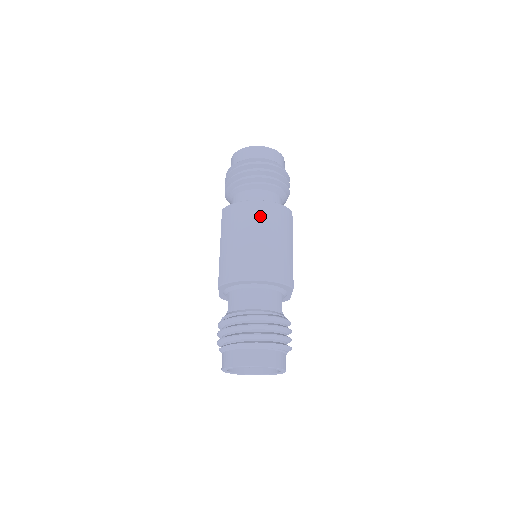
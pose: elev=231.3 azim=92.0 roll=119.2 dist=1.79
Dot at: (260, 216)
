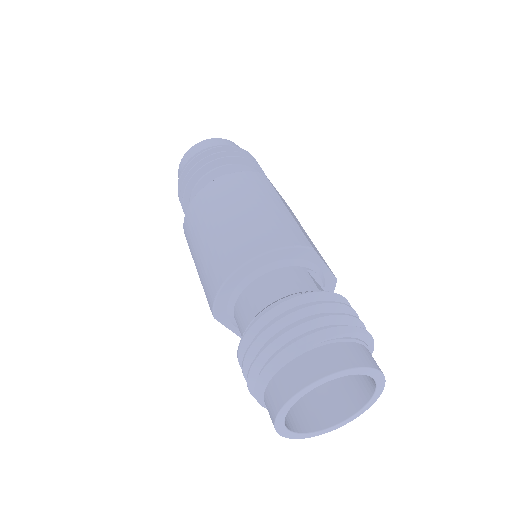
Dot at: (215, 197)
